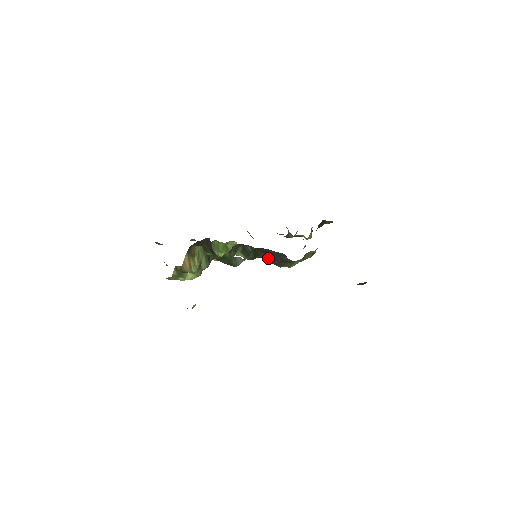
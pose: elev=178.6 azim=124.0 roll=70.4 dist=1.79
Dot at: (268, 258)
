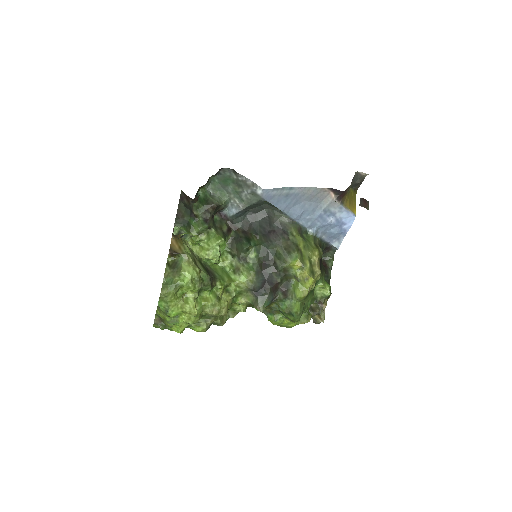
Dot at: (264, 242)
